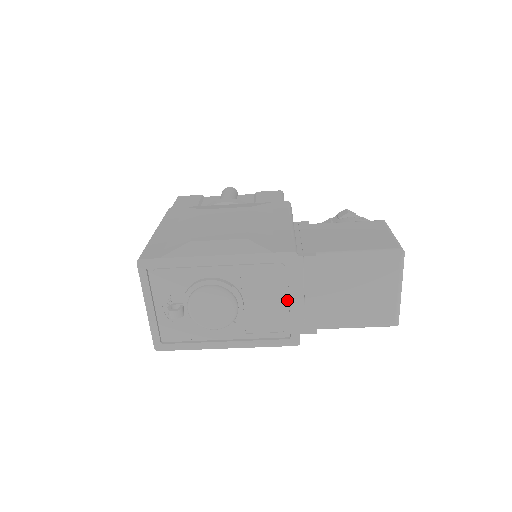
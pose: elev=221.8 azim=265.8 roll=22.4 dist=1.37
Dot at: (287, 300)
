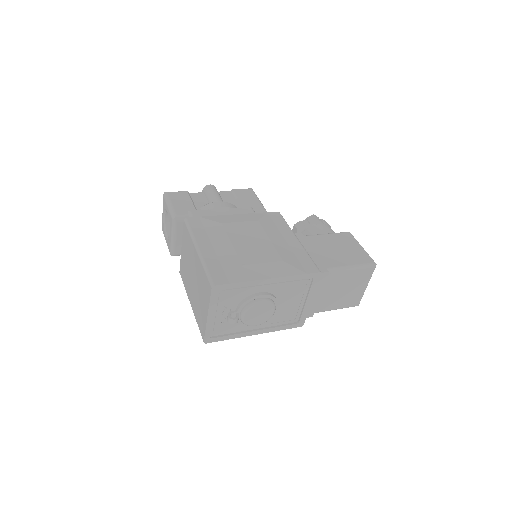
Dot at: (304, 300)
